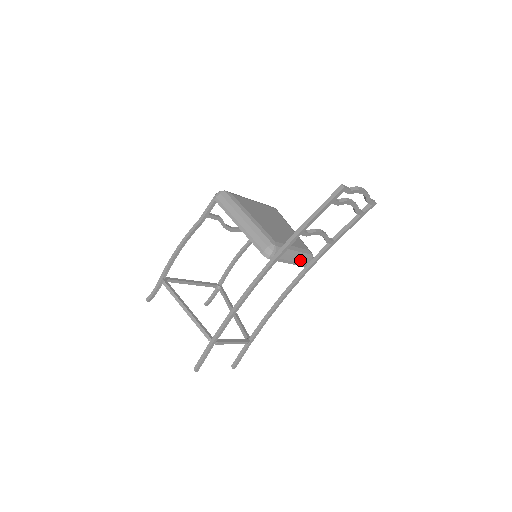
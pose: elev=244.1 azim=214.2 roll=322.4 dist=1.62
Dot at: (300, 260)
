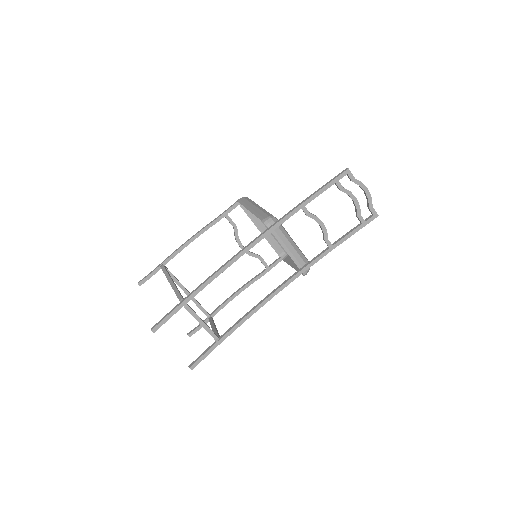
Dot at: (296, 255)
